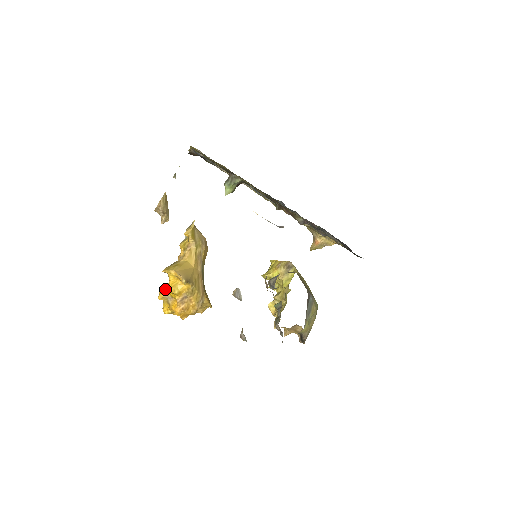
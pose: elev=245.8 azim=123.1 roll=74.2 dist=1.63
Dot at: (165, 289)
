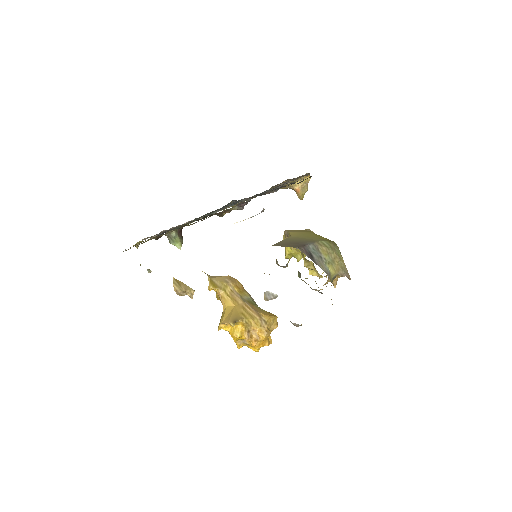
Dot at: (233, 339)
